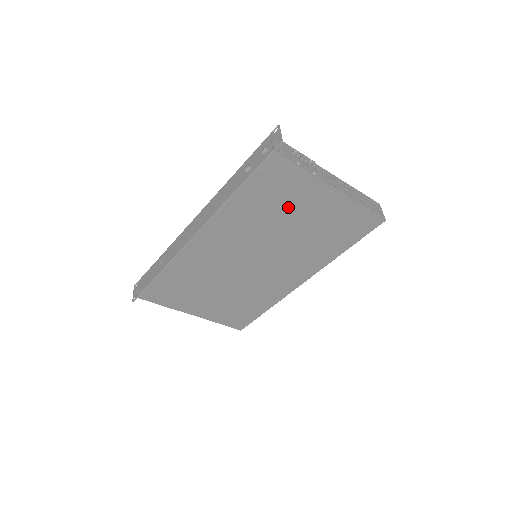
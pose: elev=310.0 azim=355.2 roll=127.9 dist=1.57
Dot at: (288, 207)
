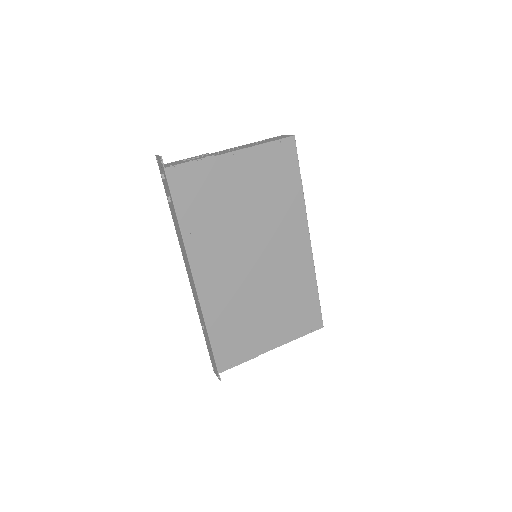
Dot at: (222, 195)
